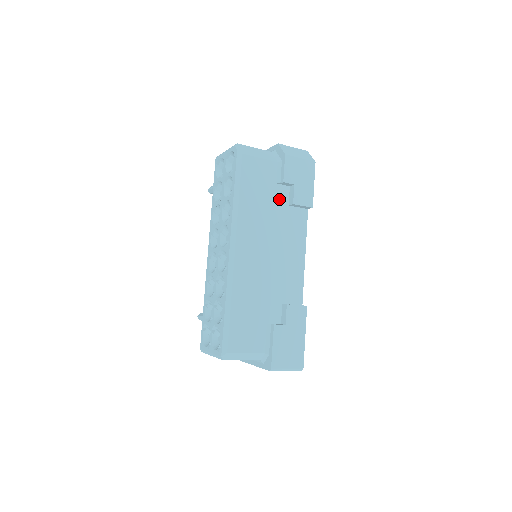
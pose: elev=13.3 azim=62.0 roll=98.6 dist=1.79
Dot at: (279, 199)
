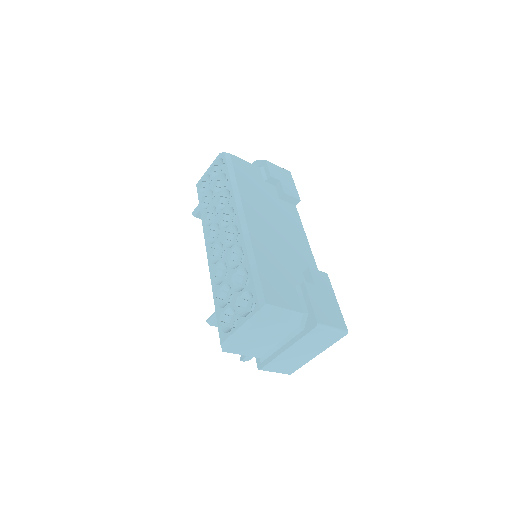
Dot at: (270, 192)
